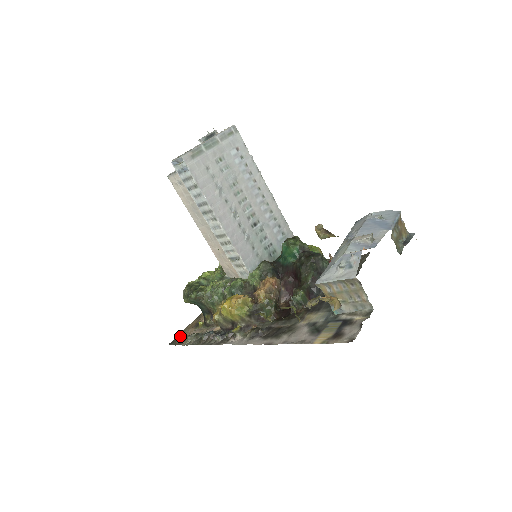
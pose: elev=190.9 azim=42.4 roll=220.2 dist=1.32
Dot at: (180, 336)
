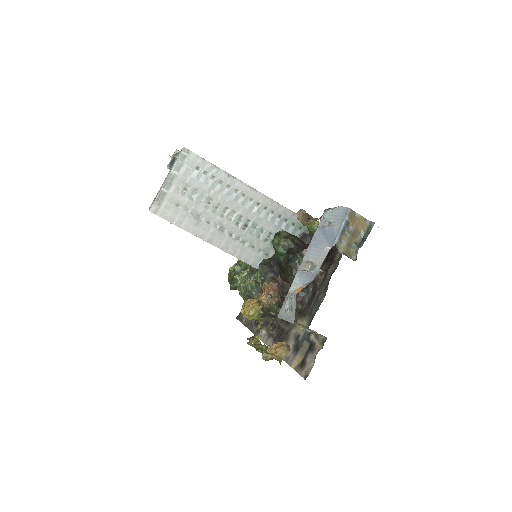
Dot at: occluded
